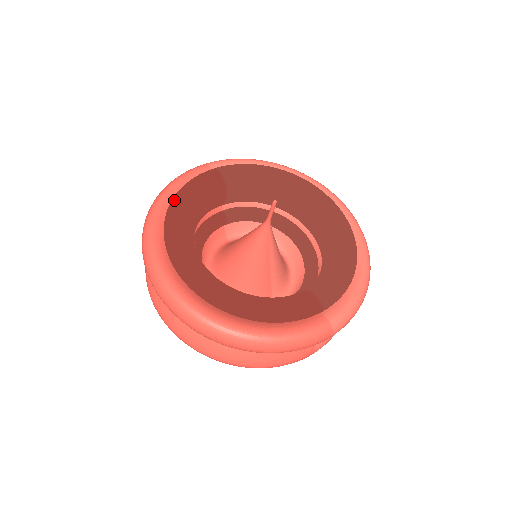
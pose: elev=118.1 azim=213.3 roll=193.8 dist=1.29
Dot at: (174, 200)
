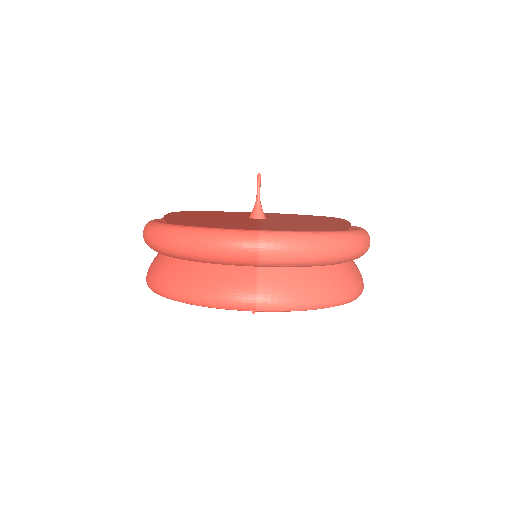
Dot at: occluded
